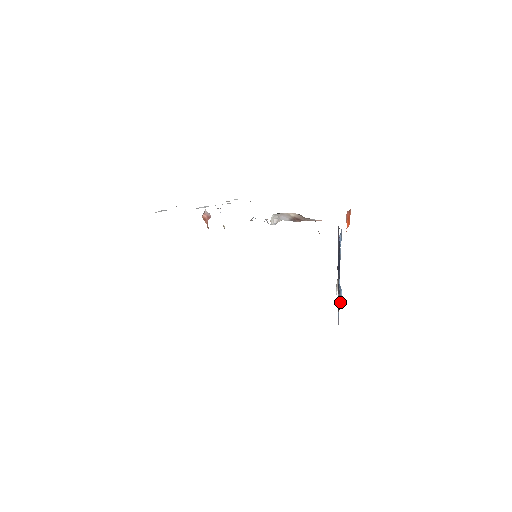
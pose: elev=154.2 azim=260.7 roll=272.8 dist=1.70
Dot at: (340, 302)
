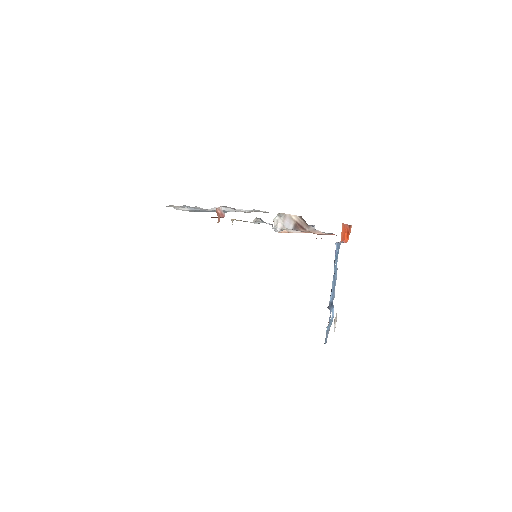
Dot at: occluded
